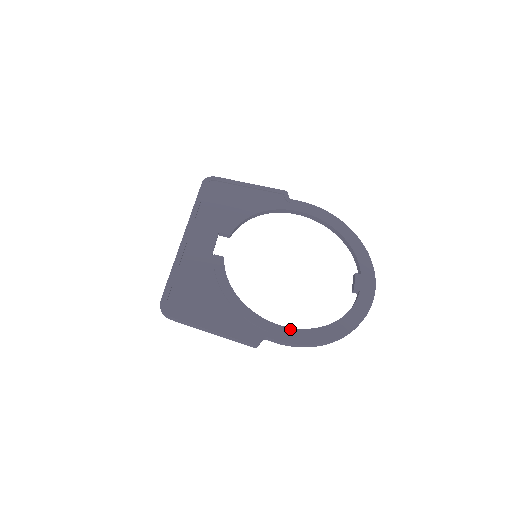
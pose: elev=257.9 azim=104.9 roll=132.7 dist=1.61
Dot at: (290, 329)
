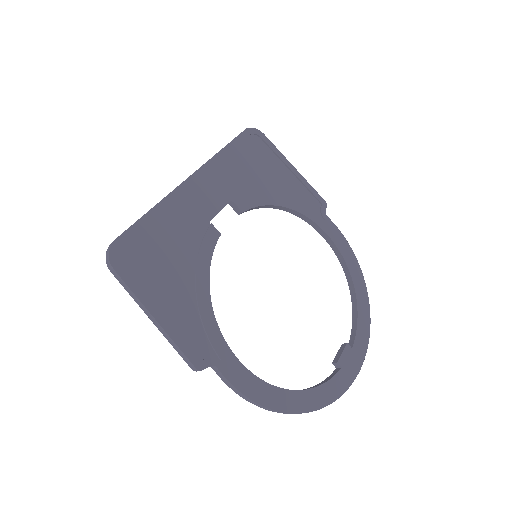
Dot at: (247, 371)
